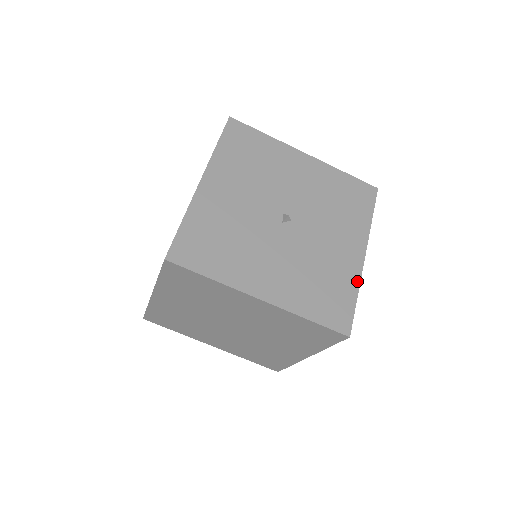
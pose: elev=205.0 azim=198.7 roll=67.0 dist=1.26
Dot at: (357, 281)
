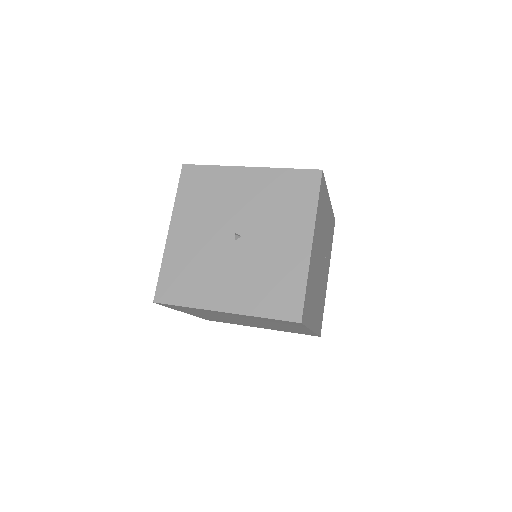
Dot at: (305, 271)
